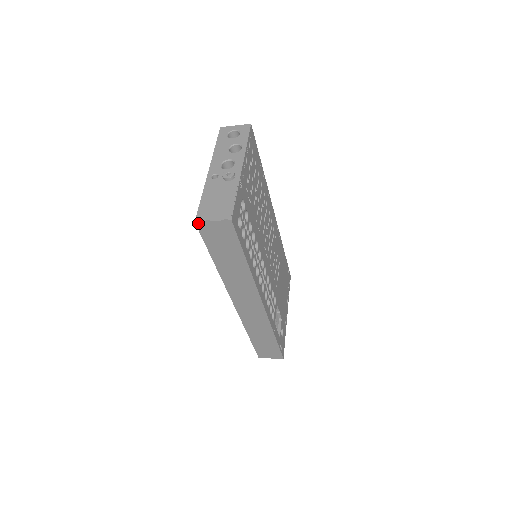
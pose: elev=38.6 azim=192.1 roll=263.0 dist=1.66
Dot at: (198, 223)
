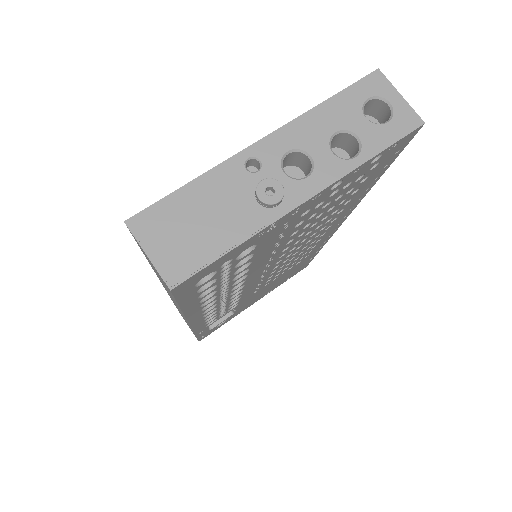
Dot at: (129, 228)
